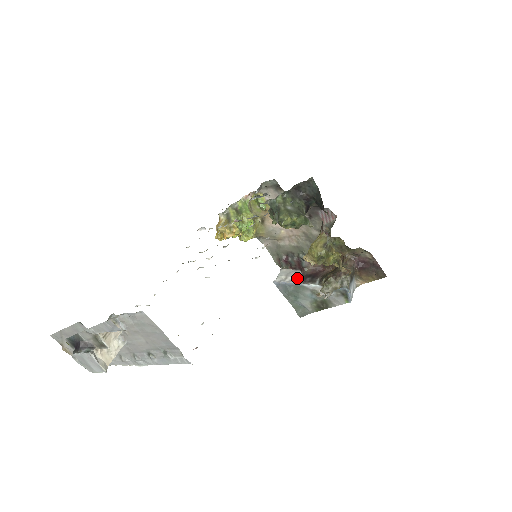
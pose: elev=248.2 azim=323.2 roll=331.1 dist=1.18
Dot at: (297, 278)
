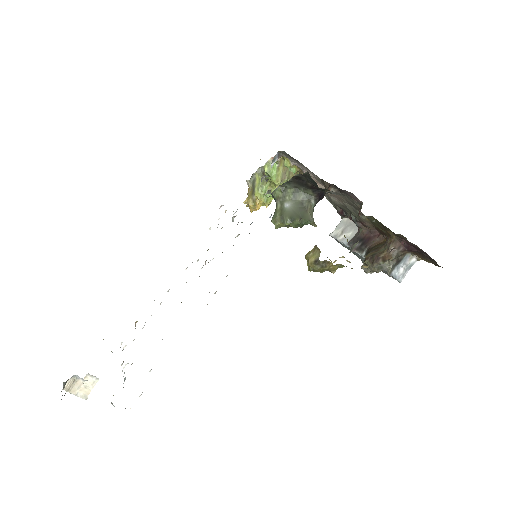
Dot at: (350, 238)
